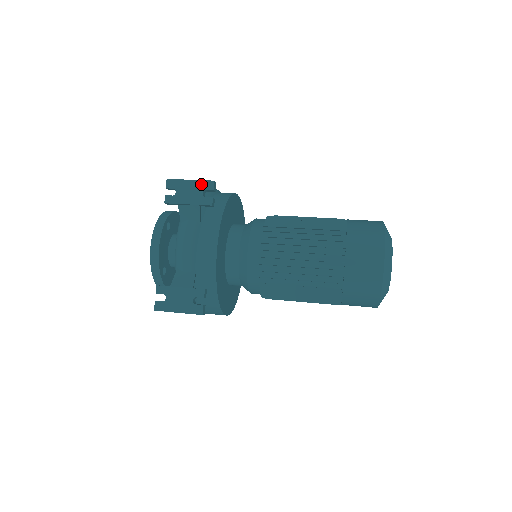
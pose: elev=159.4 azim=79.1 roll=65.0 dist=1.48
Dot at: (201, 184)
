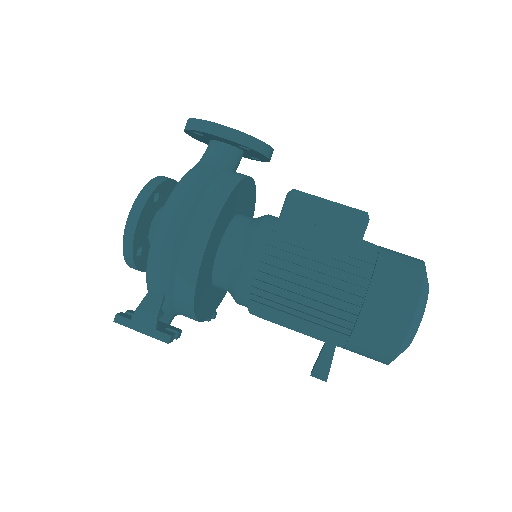
Dot at: (155, 337)
